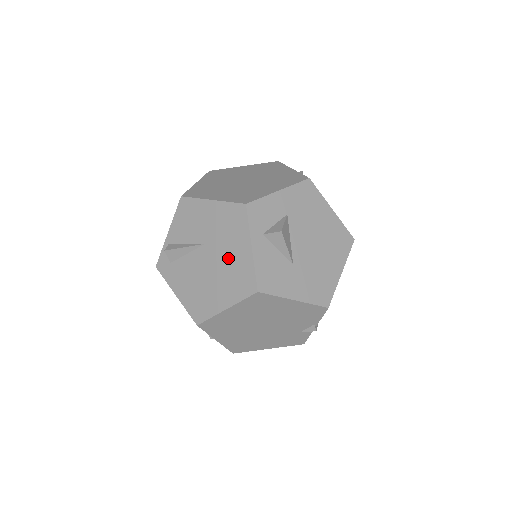
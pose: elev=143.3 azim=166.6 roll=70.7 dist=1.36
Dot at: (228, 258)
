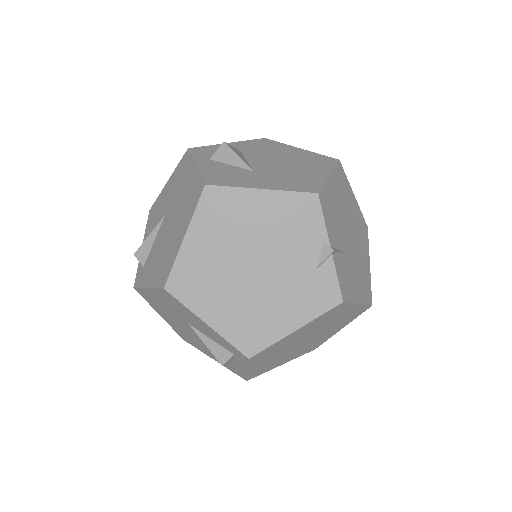
Dot at: (181, 198)
